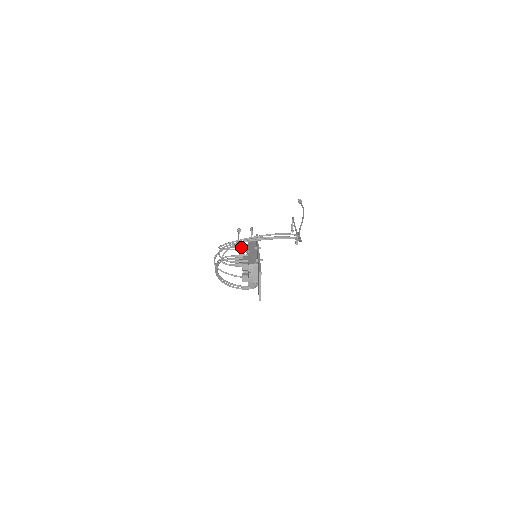
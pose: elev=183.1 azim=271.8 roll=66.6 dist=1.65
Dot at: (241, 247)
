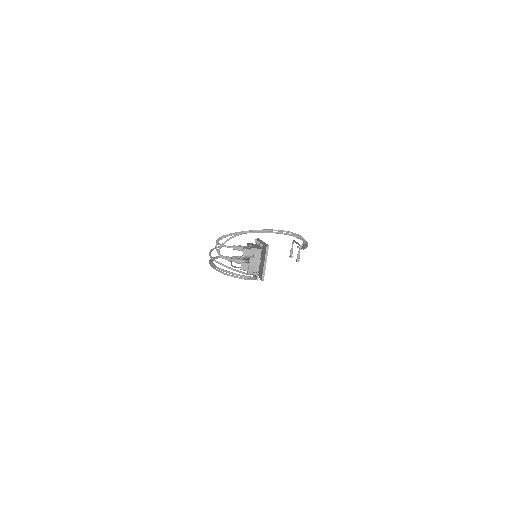
Dot at: (240, 246)
